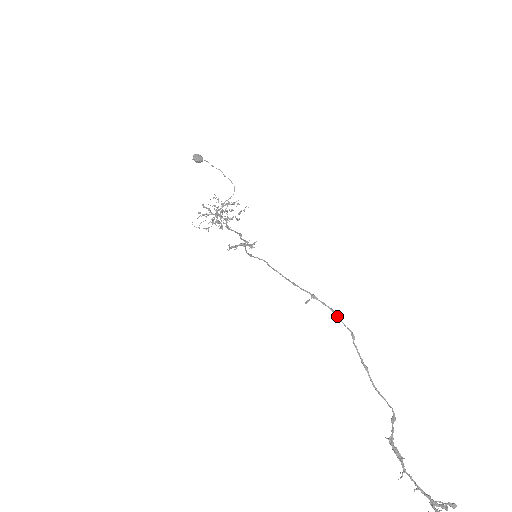
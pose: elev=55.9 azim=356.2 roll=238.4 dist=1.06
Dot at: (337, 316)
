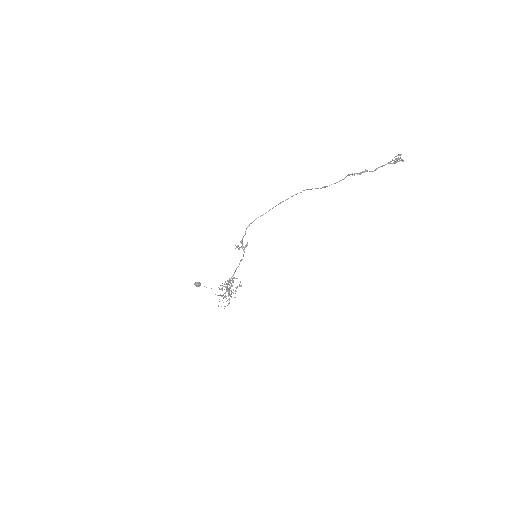
Dot at: (295, 194)
